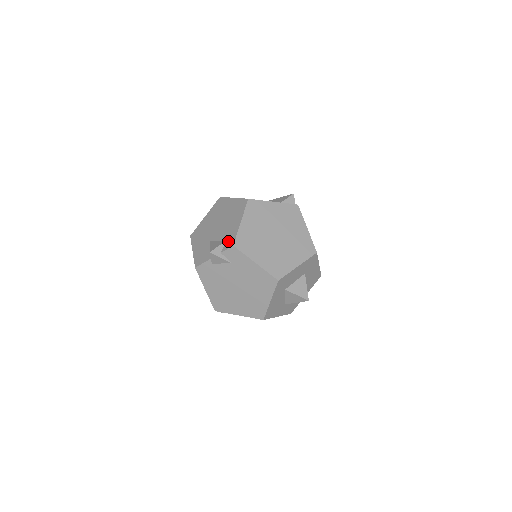
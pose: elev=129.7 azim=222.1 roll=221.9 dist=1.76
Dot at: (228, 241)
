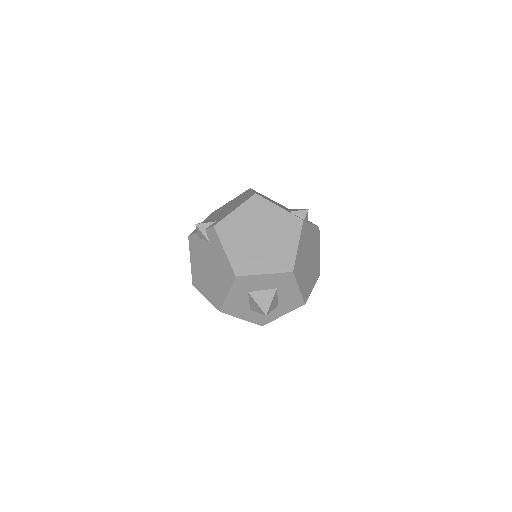
Dot at: (216, 222)
